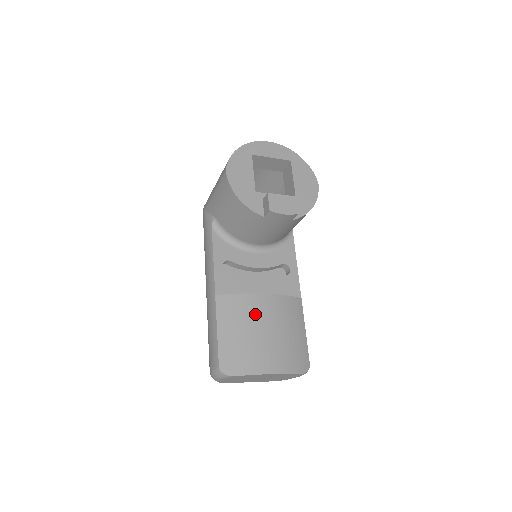
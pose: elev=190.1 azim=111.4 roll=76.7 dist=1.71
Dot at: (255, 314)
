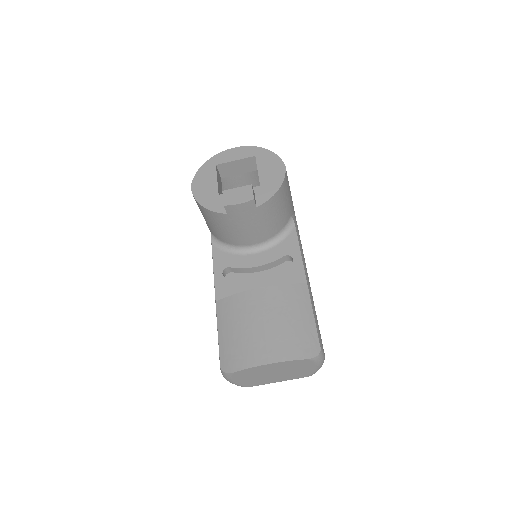
Dot at: (250, 309)
